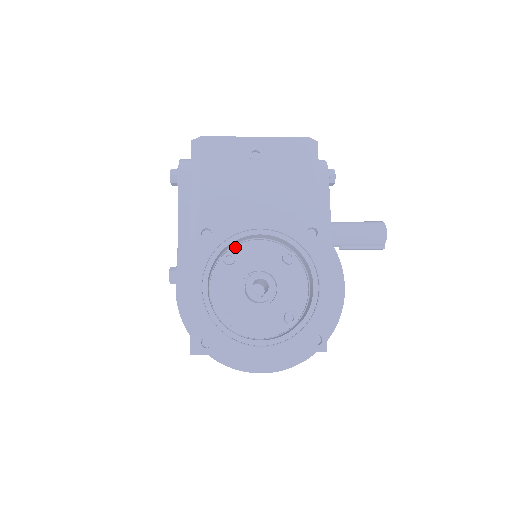
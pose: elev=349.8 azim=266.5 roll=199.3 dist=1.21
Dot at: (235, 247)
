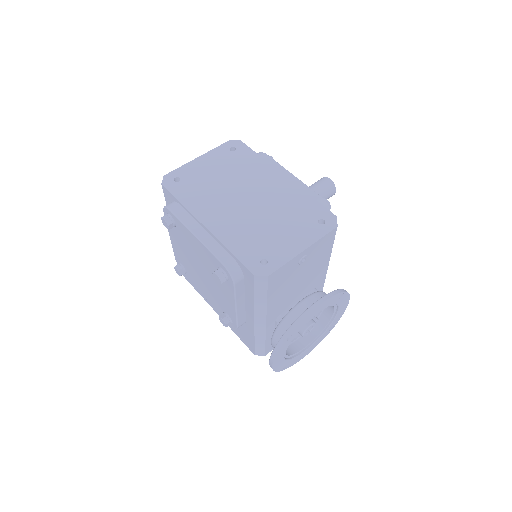
Dot at: occluded
